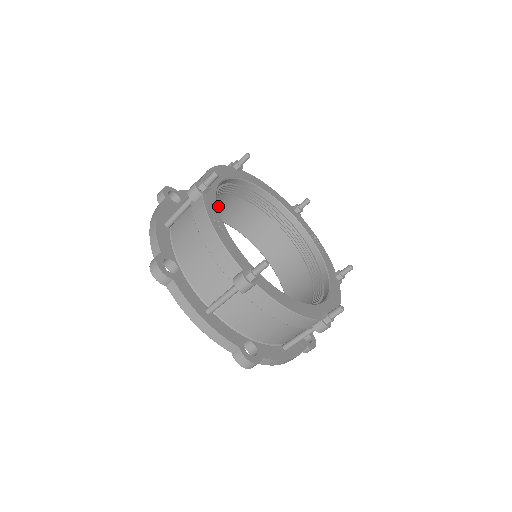
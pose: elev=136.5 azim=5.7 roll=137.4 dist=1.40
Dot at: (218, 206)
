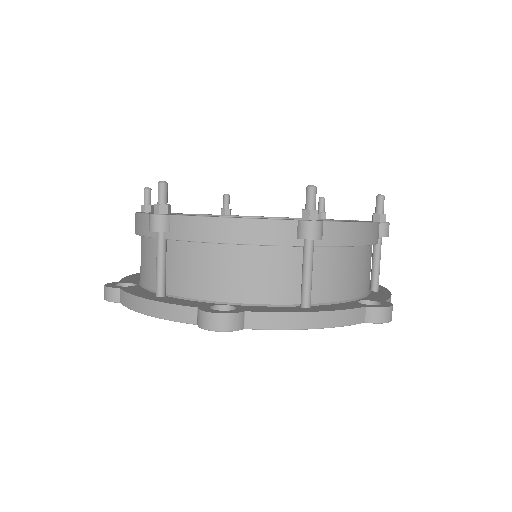
Dot at: occluded
